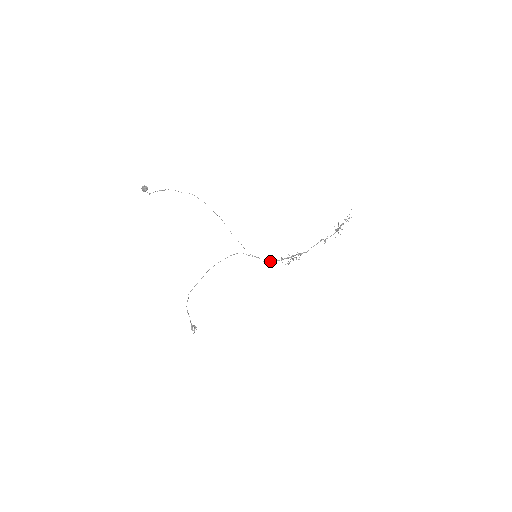
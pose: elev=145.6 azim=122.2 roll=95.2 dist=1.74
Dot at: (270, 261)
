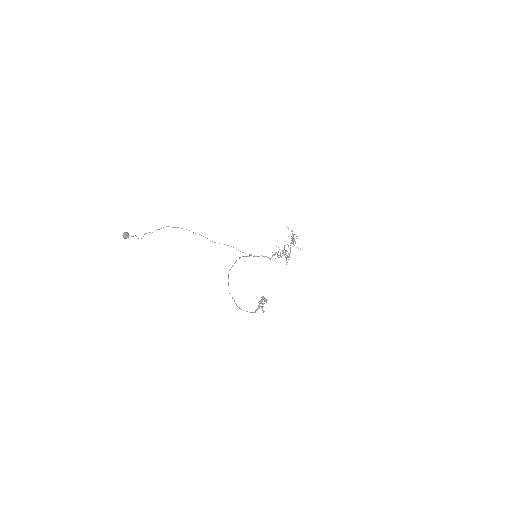
Dot at: occluded
